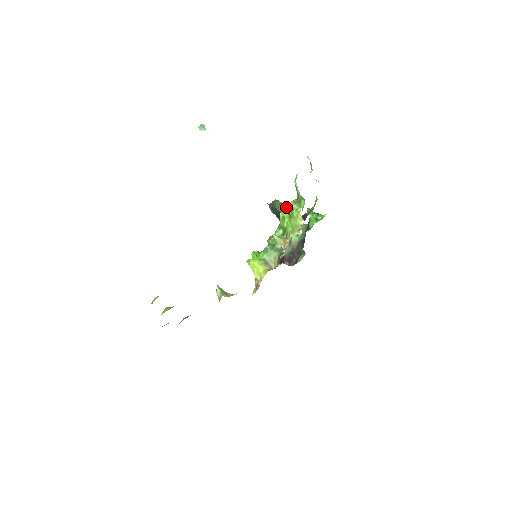
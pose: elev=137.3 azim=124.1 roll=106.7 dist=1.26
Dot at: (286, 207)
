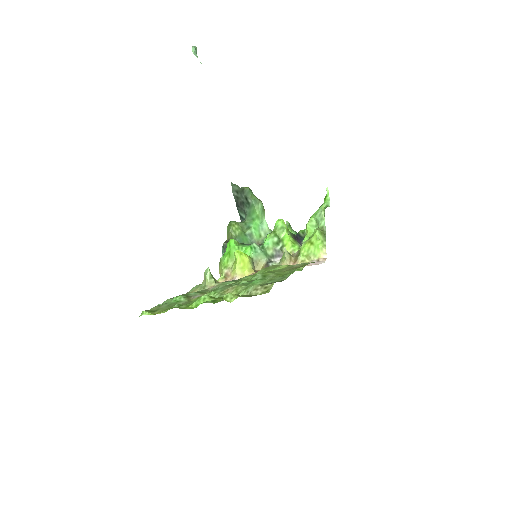
Dot at: (262, 204)
